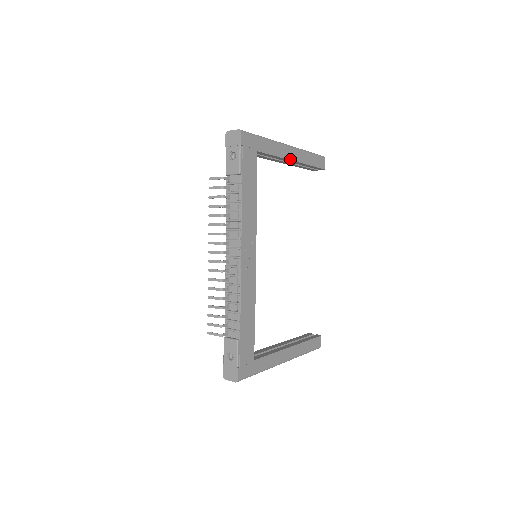
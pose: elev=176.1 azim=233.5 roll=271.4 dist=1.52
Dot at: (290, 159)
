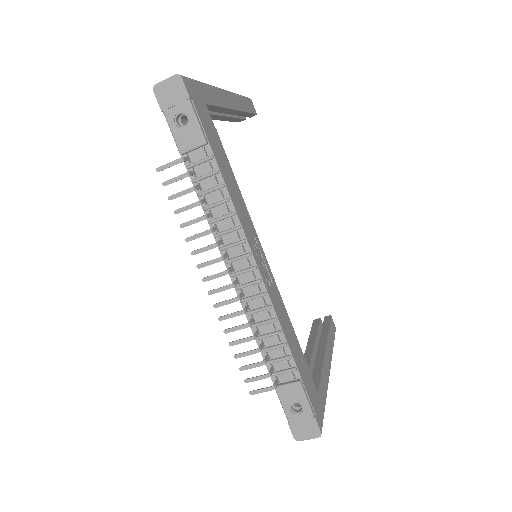
Dot at: (232, 108)
